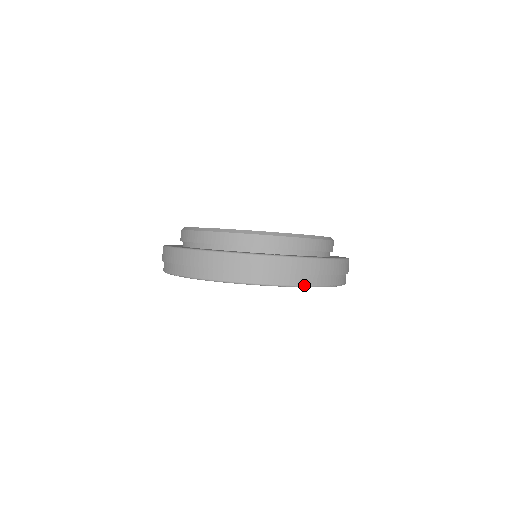
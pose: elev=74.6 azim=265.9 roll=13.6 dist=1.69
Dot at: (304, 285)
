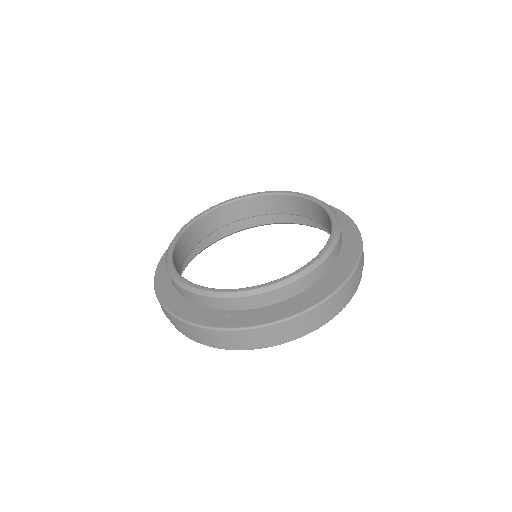
Dot at: (301, 336)
